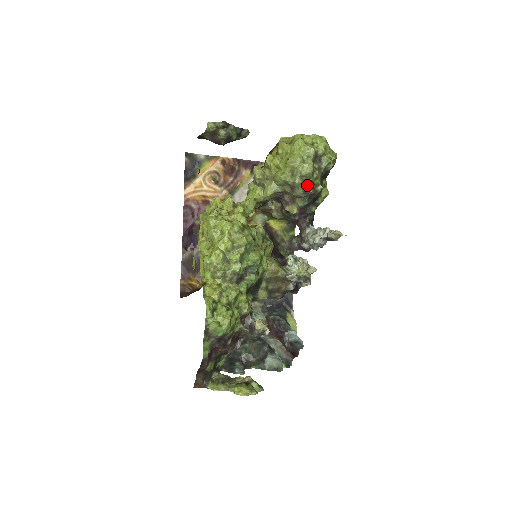
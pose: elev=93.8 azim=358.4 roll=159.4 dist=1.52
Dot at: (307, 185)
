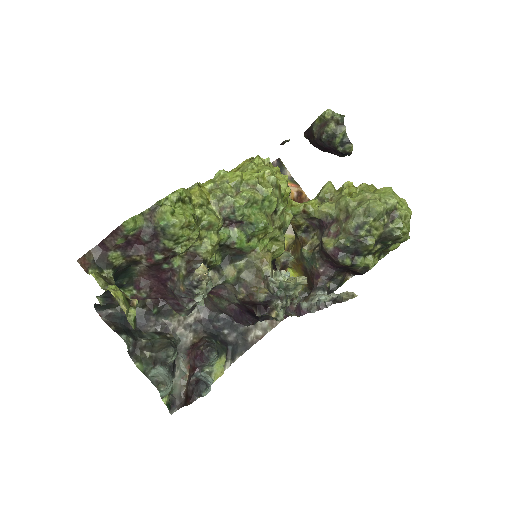
Dot at: (364, 223)
